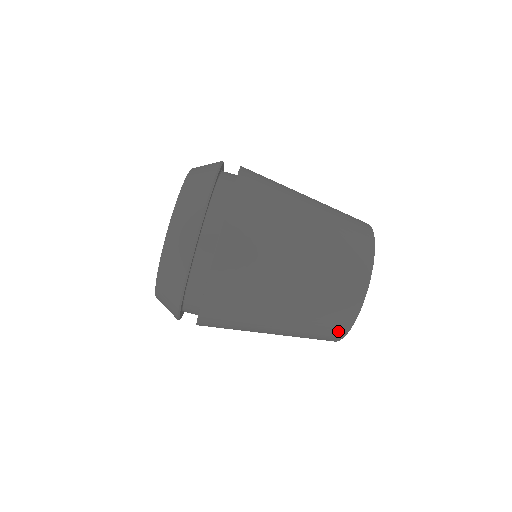
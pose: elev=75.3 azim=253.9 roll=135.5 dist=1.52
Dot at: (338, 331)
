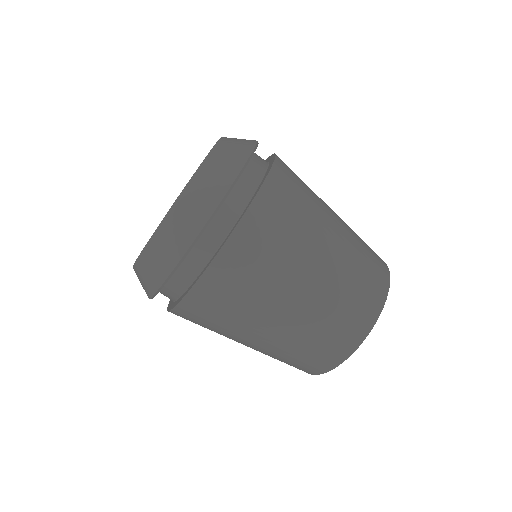
Dot at: (302, 370)
